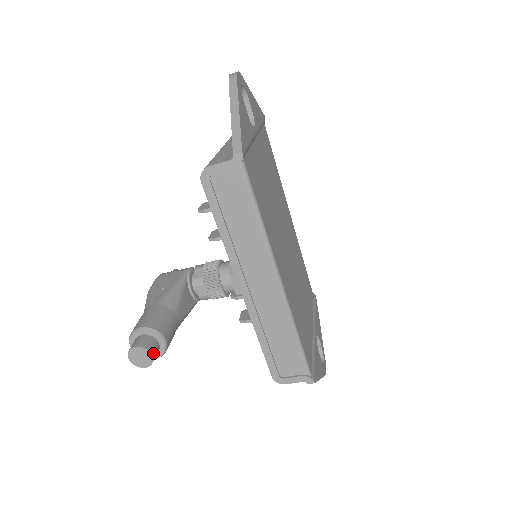
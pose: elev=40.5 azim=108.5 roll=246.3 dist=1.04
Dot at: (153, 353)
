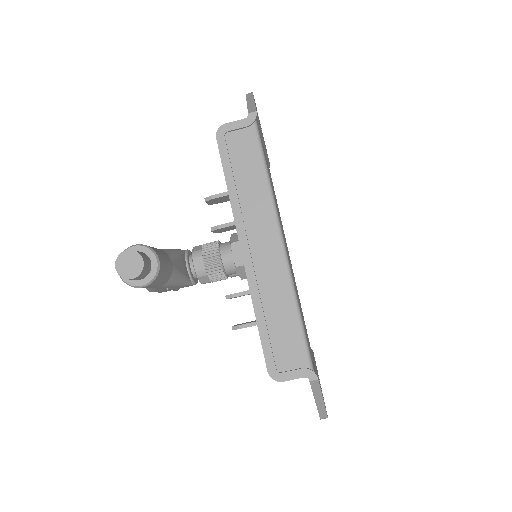
Dot at: (144, 261)
